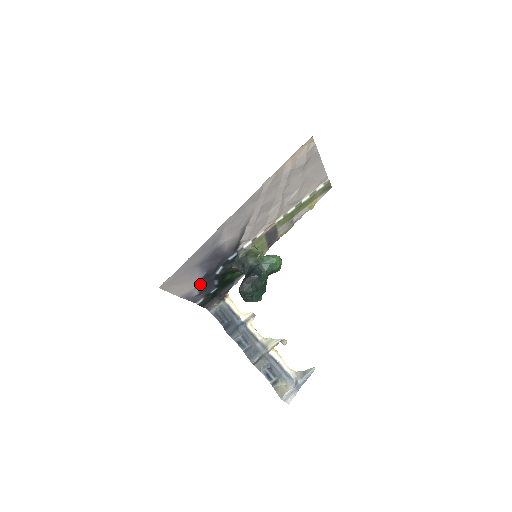
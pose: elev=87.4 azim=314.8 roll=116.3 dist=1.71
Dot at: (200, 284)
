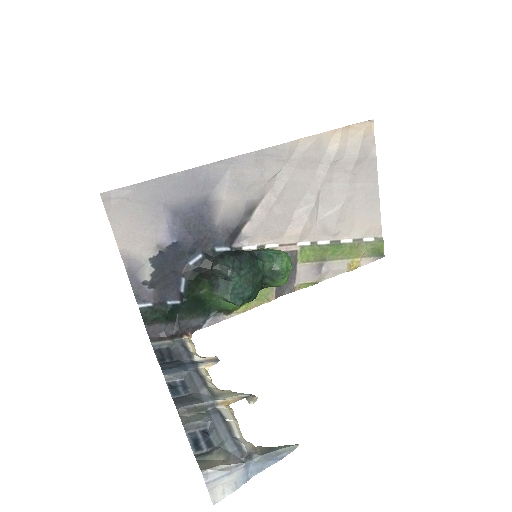
Dot at: (159, 260)
